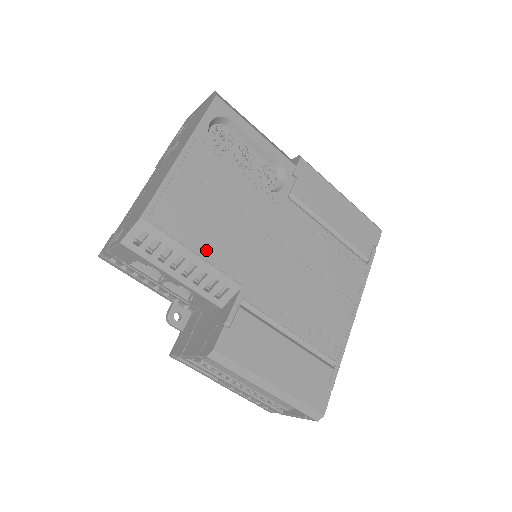
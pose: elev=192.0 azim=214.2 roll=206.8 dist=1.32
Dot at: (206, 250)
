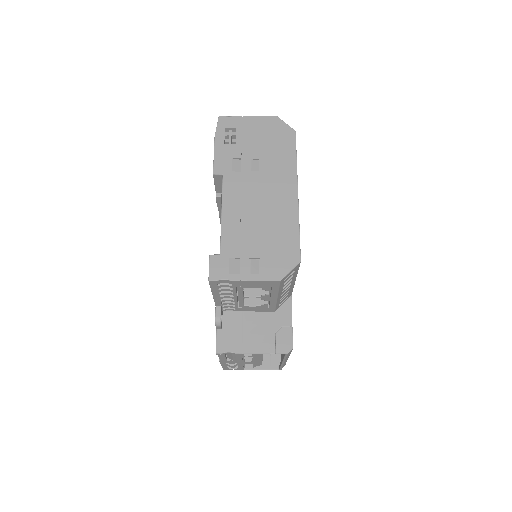
Dot at: occluded
